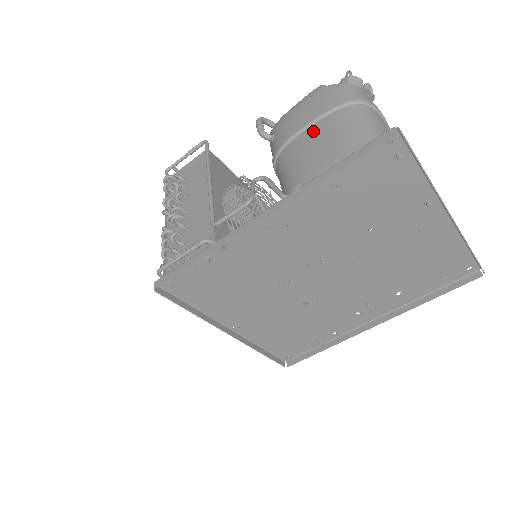
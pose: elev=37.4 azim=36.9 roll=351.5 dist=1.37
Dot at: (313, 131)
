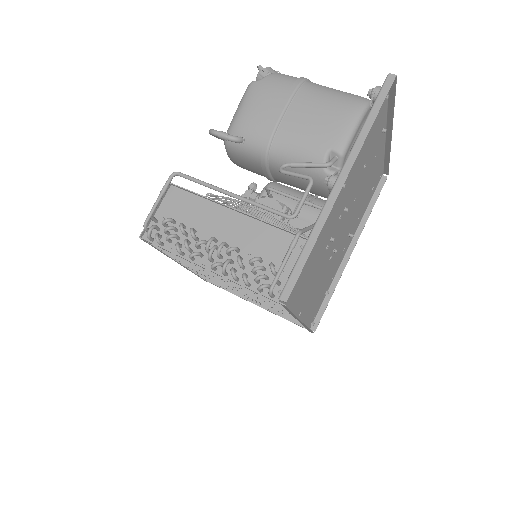
Dot at: (295, 112)
